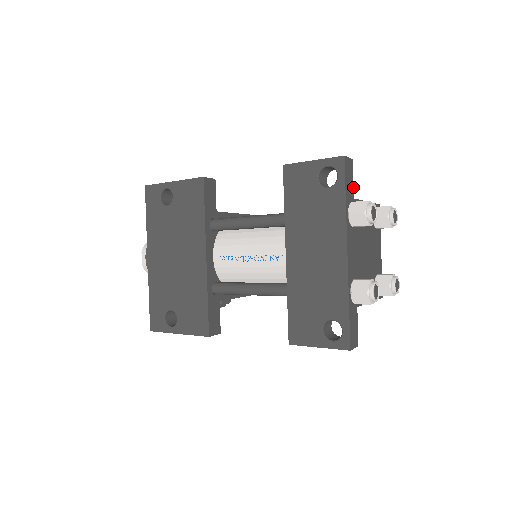
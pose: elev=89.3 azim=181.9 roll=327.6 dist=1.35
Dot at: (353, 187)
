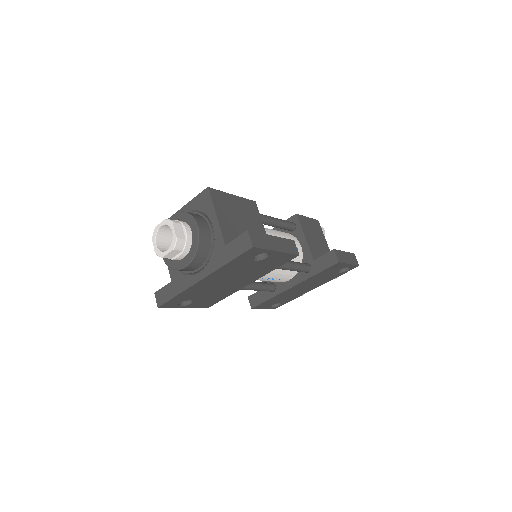
Dot at: occluded
